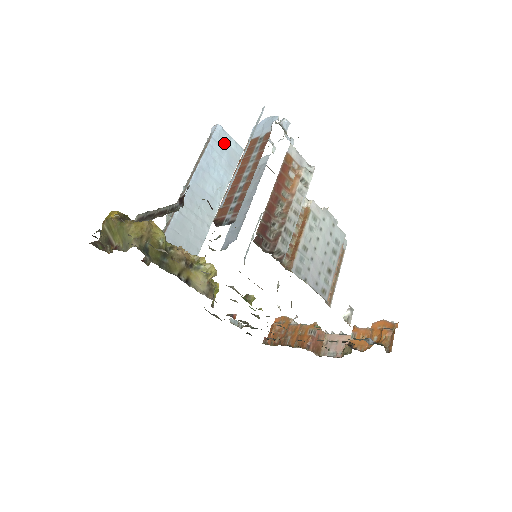
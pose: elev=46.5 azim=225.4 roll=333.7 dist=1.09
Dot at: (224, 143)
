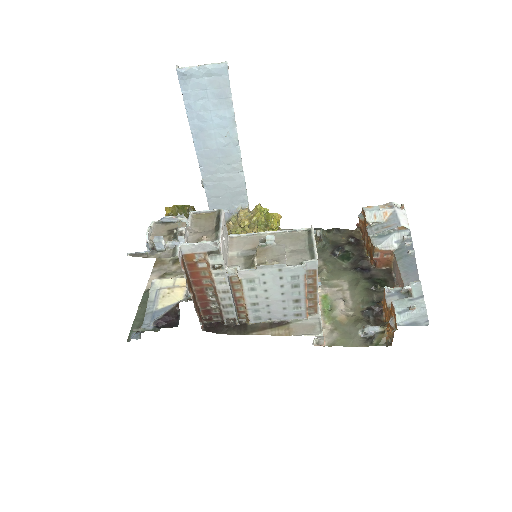
Dot at: (198, 83)
